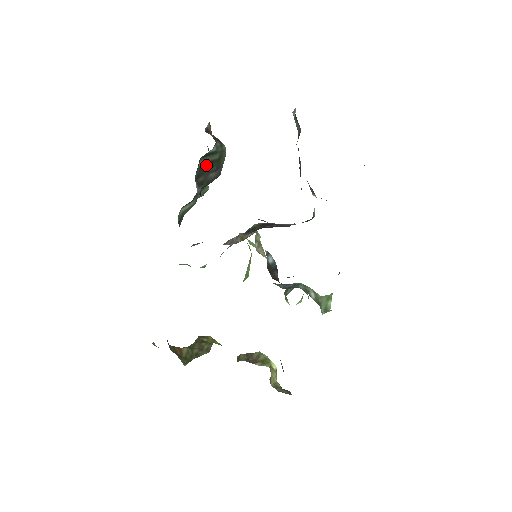
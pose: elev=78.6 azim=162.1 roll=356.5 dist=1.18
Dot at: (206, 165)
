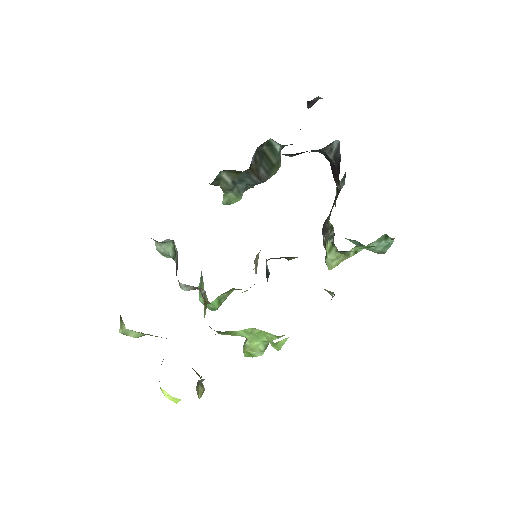
Dot at: (265, 157)
